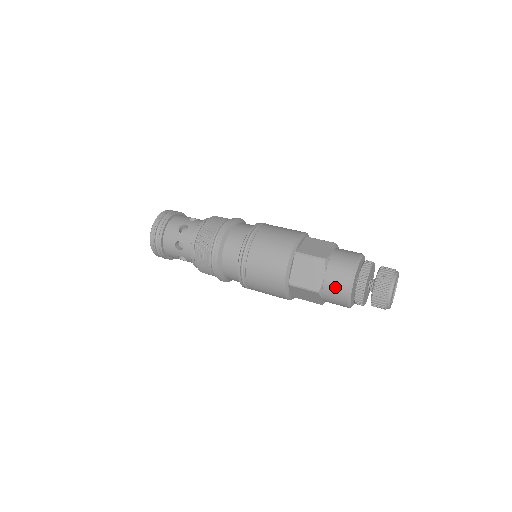
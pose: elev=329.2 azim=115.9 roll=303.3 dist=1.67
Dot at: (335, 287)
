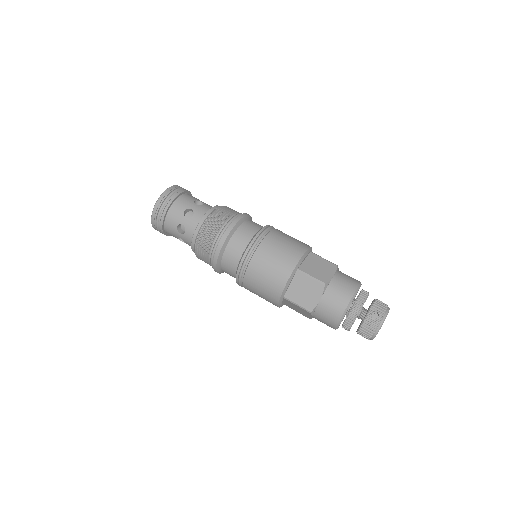
Dot at: (328, 312)
